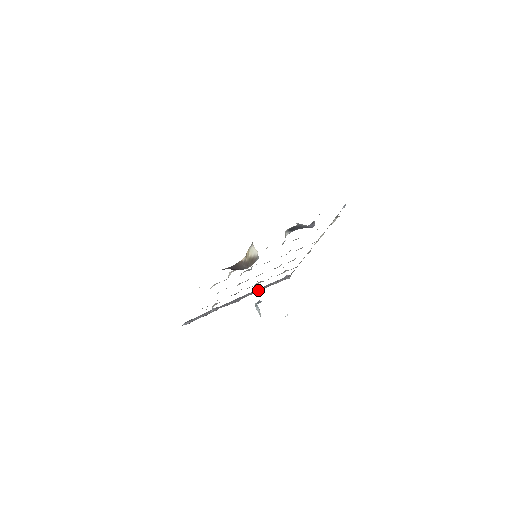
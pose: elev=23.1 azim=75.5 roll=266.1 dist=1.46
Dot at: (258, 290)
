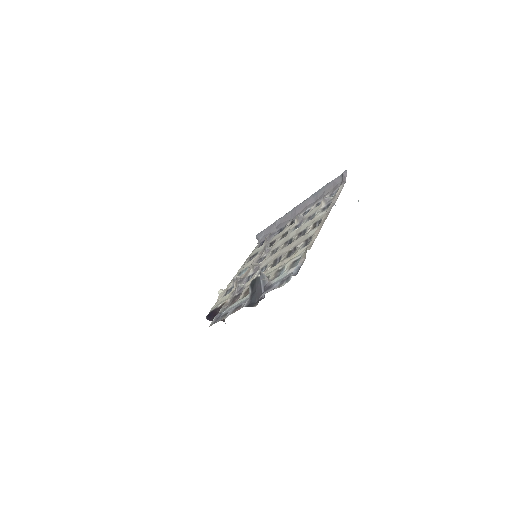
Dot at: (313, 197)
